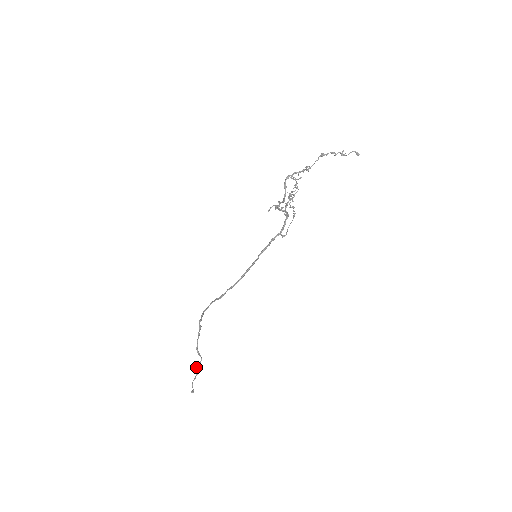
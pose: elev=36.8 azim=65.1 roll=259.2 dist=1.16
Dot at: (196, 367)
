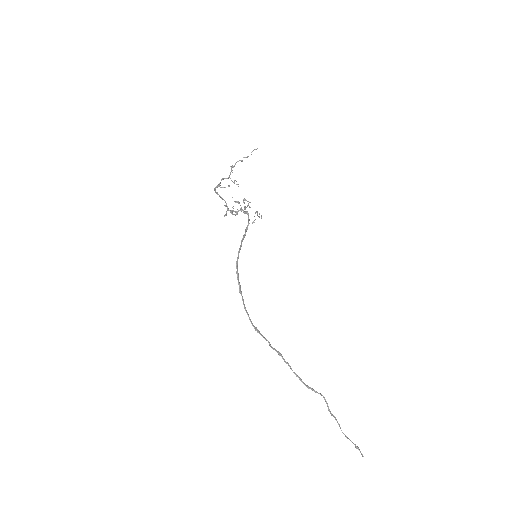
Dot at: (328, 410)
